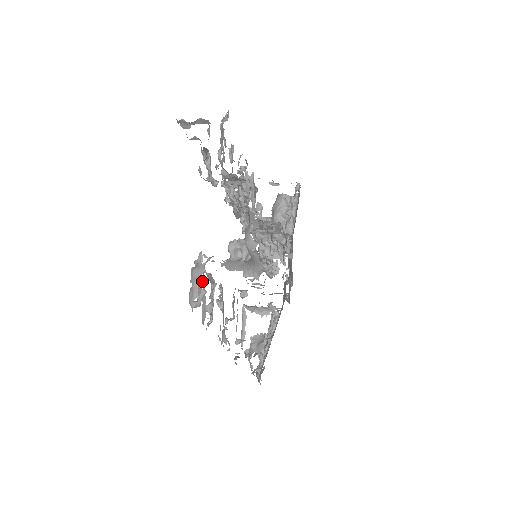
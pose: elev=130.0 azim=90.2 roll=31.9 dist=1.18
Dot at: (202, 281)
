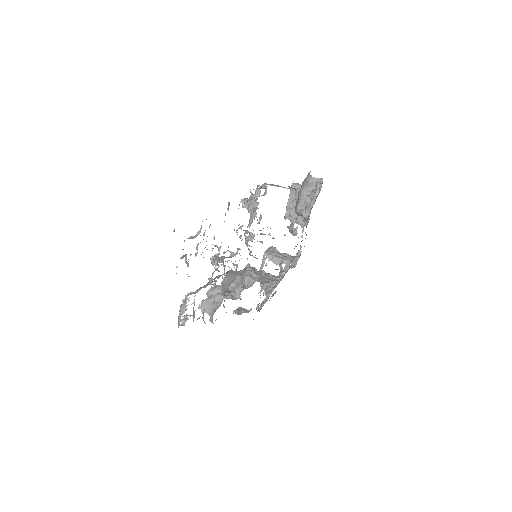
Dot at: (194, 300)
